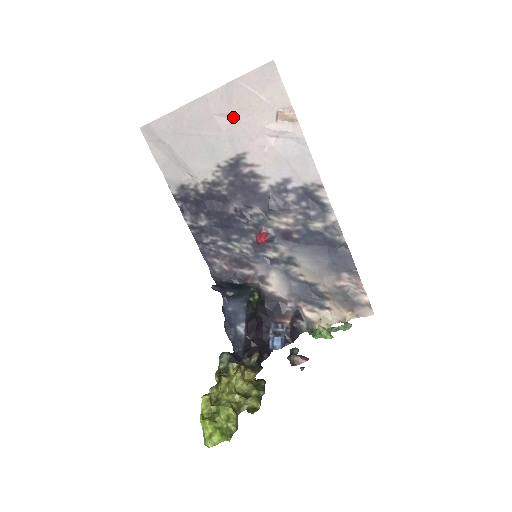
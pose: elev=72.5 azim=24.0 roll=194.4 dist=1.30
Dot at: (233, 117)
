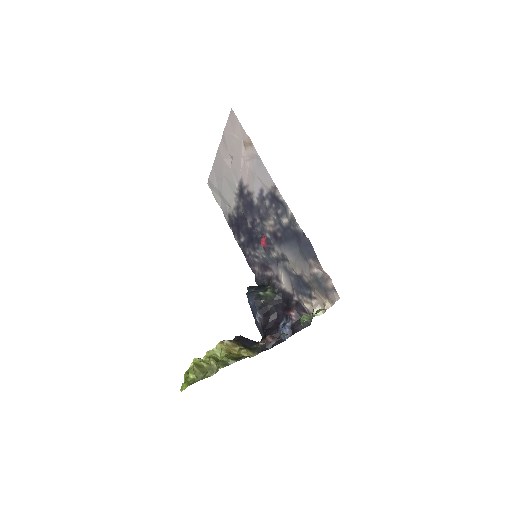
Dot at: (231, 156)
